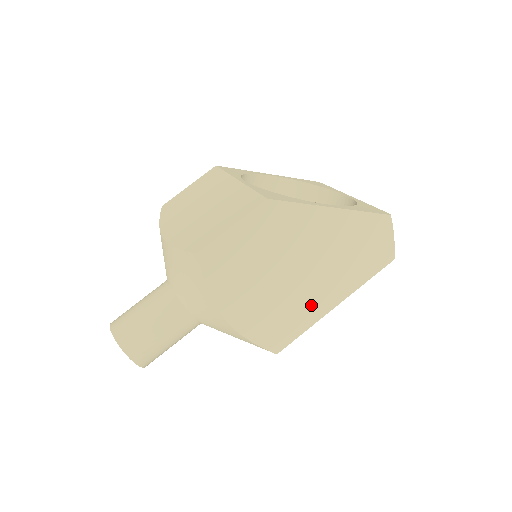
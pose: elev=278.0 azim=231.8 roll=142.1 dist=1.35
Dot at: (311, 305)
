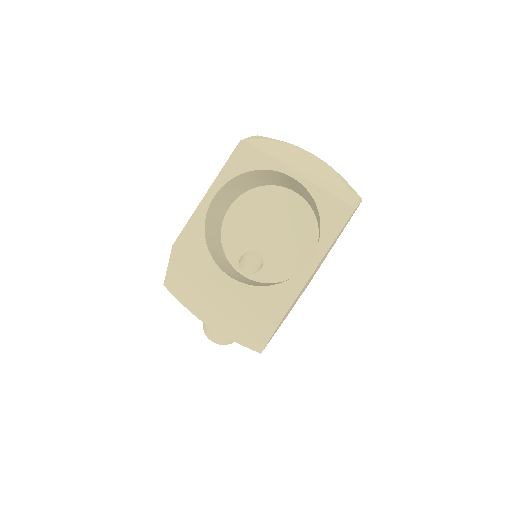
Dot at: occluded
